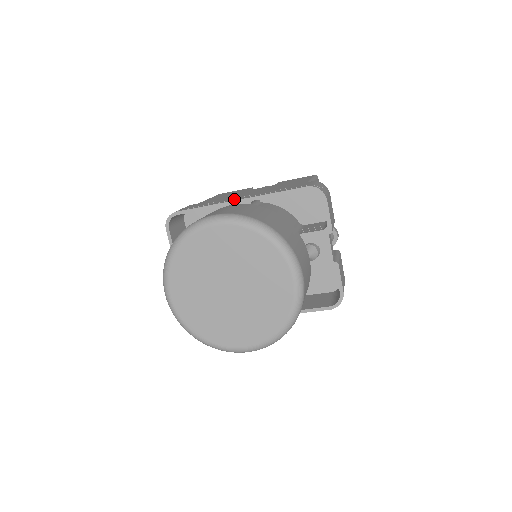
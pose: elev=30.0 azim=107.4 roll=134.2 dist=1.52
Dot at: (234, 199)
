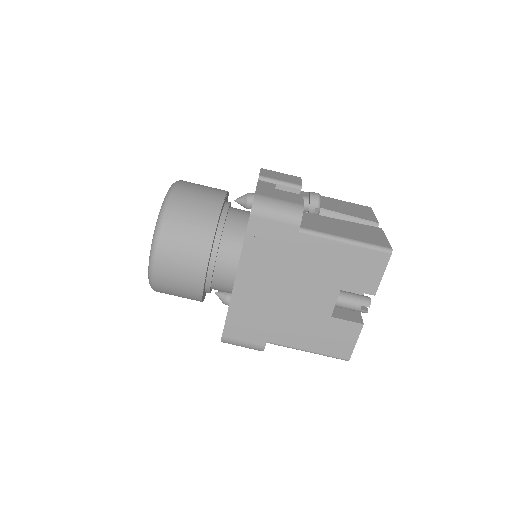
Dot at: occluded
